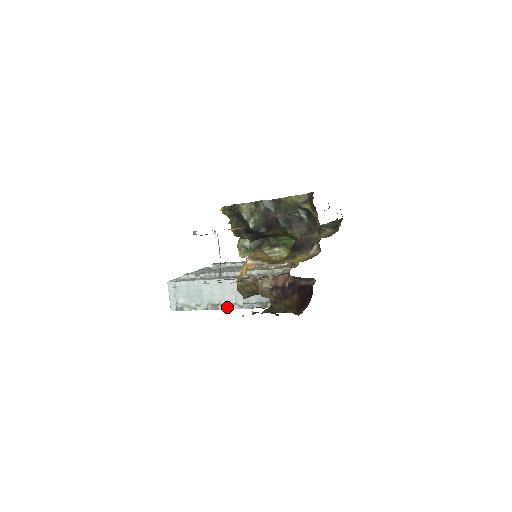
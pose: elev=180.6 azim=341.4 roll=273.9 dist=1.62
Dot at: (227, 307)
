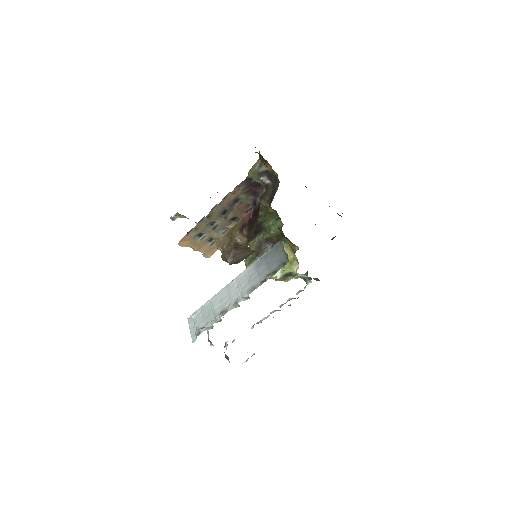
Dot at: (235, 306)
